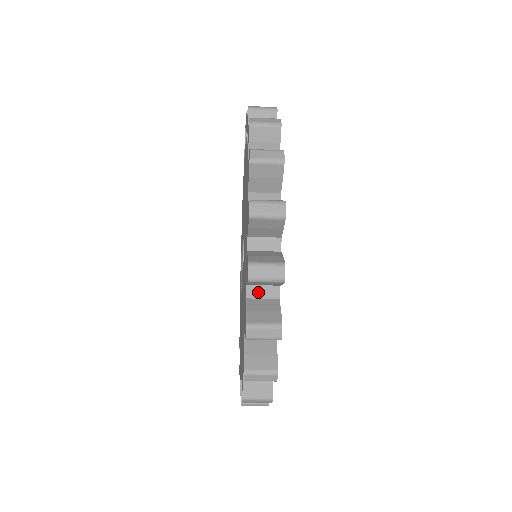
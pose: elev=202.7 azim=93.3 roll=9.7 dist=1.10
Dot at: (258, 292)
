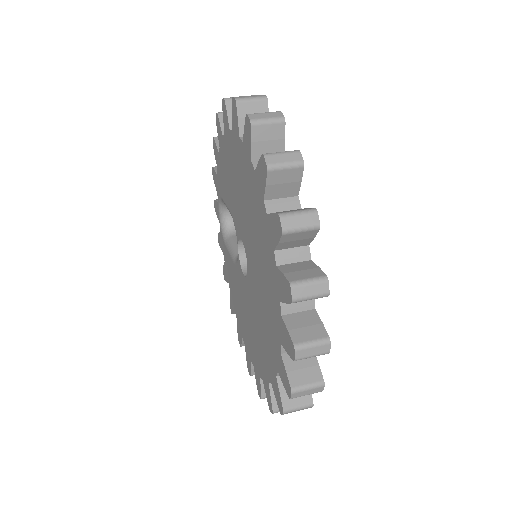
Dot at: occluded
